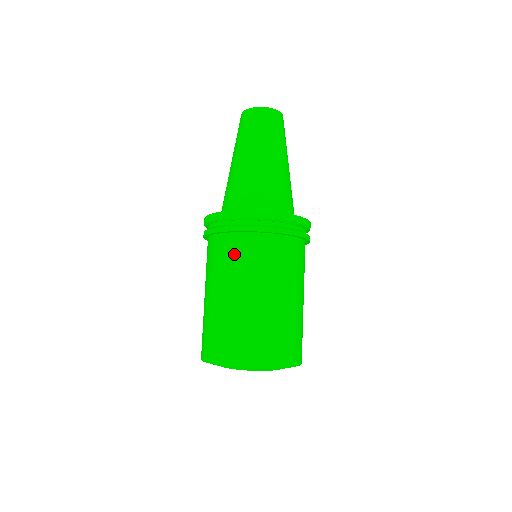
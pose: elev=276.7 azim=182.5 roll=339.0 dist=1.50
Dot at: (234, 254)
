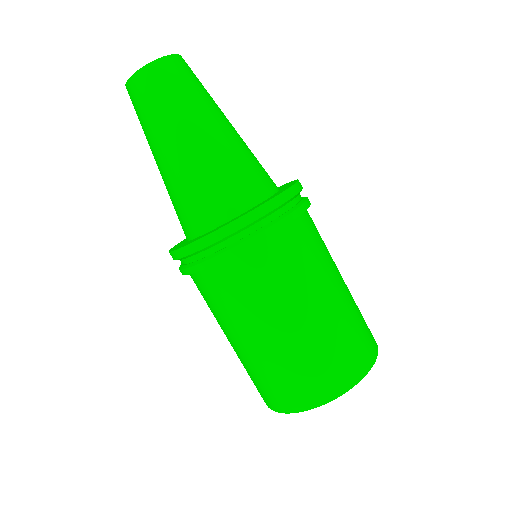
Dot at: (226, 292)
